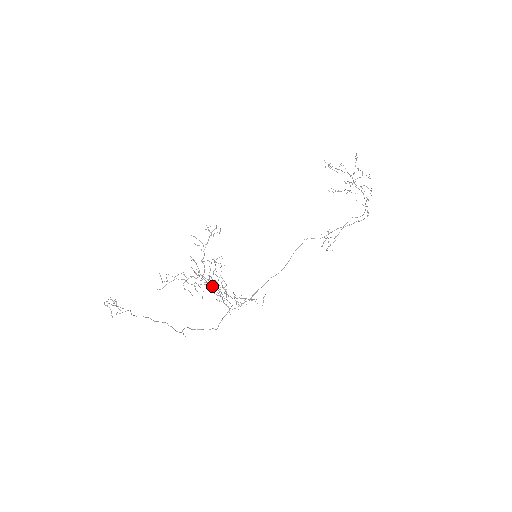
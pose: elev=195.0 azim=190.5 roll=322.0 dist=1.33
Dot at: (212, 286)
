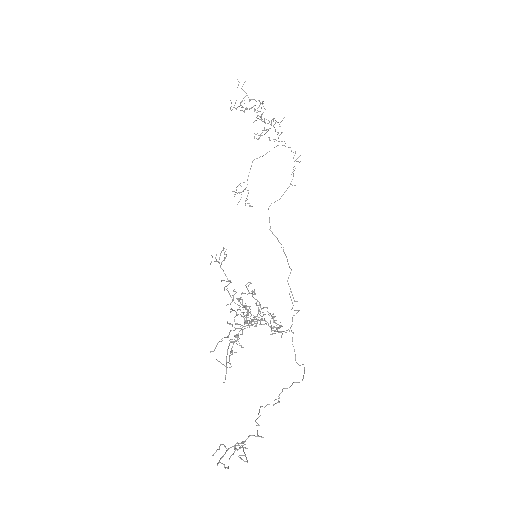
Dot at: occluded
